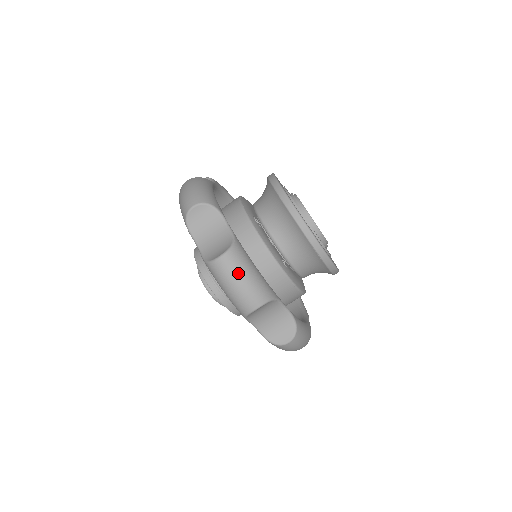
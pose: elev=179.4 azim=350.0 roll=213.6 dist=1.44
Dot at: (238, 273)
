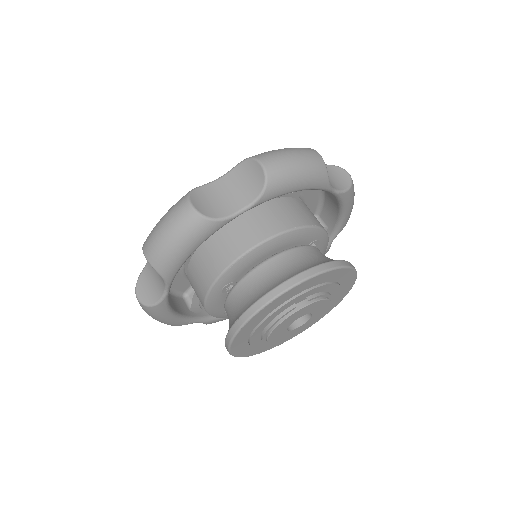
Dot at: (146, 312)
